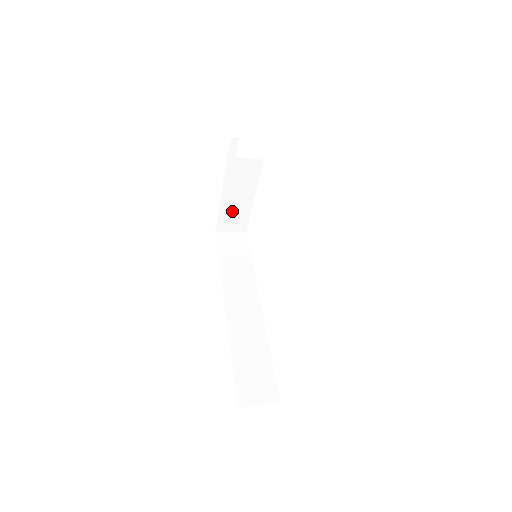
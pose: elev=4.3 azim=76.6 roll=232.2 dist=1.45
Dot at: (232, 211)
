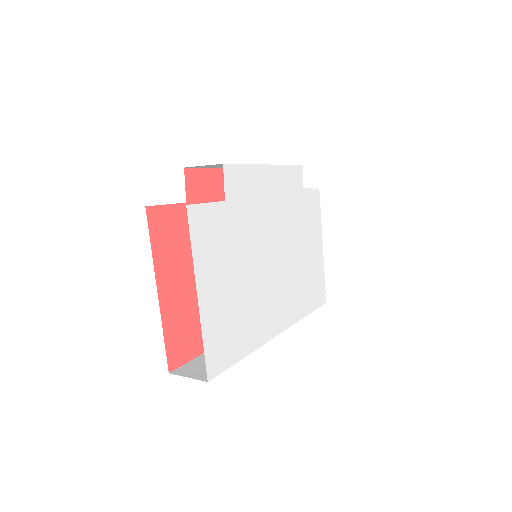
Dot at: occluded
